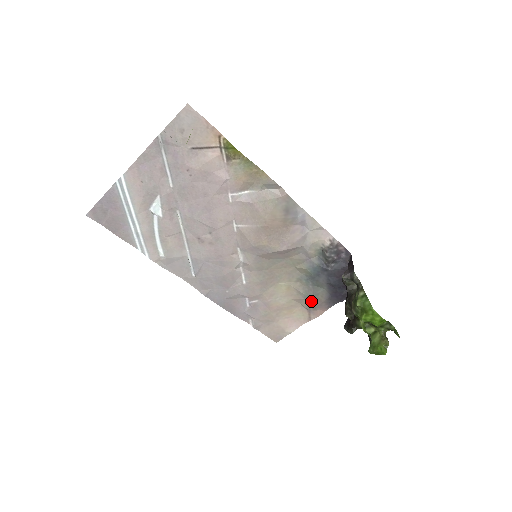
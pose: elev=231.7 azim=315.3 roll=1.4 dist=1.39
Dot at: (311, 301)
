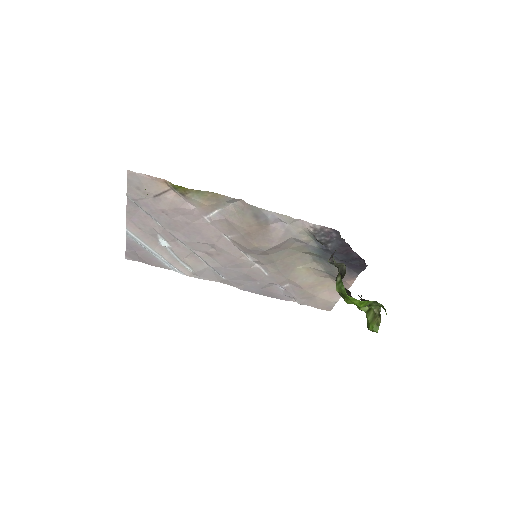
Dot at: (334, 276)
